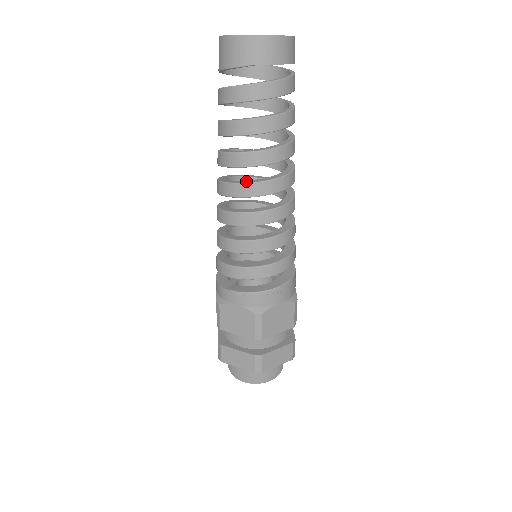
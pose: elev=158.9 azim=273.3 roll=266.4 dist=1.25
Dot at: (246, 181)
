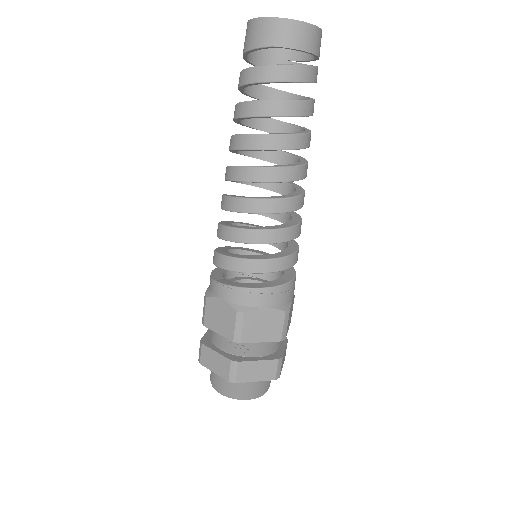
Dot at: occluded
